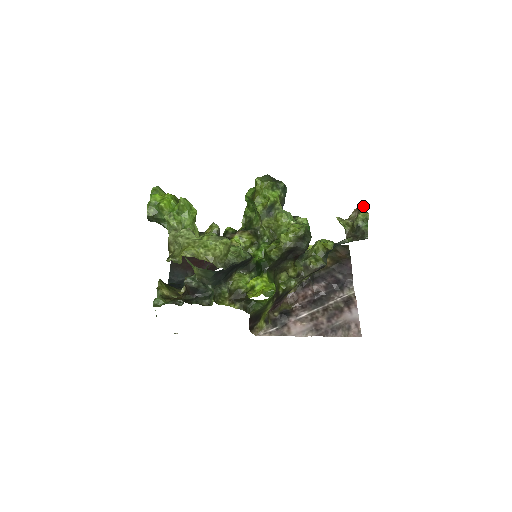
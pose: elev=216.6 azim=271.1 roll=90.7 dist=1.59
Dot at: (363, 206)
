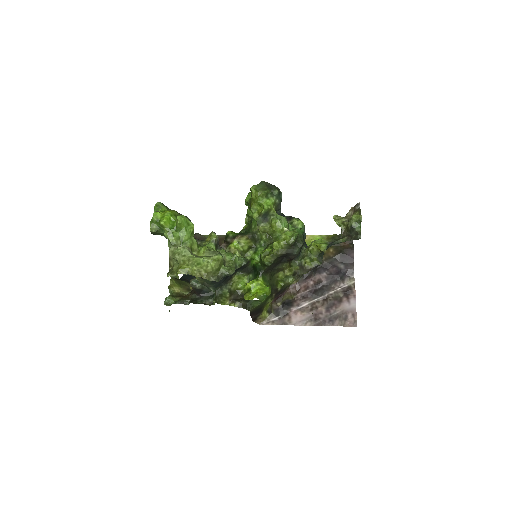
Dot at: (359, 206)
